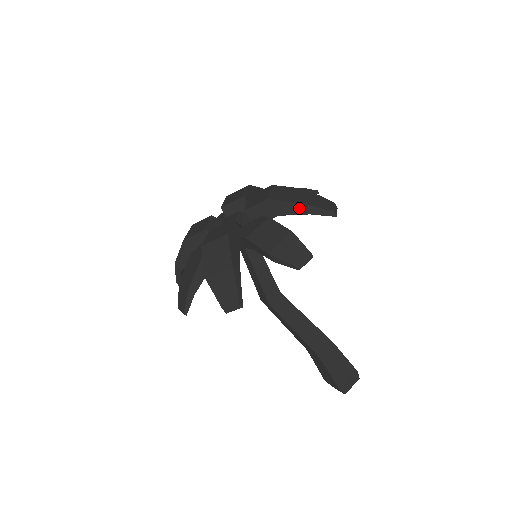
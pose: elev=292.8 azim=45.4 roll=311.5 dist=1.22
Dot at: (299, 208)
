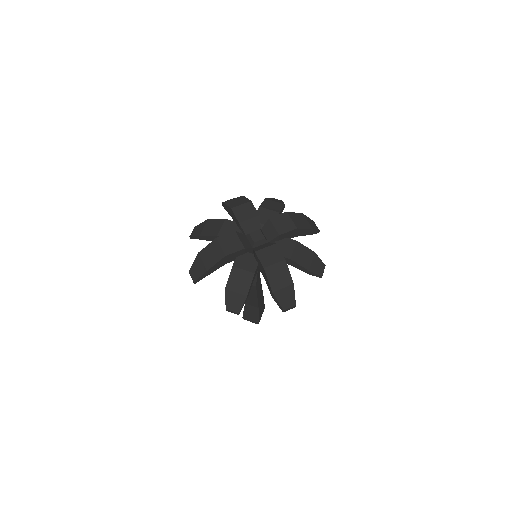
Dot at: (309, 232)
